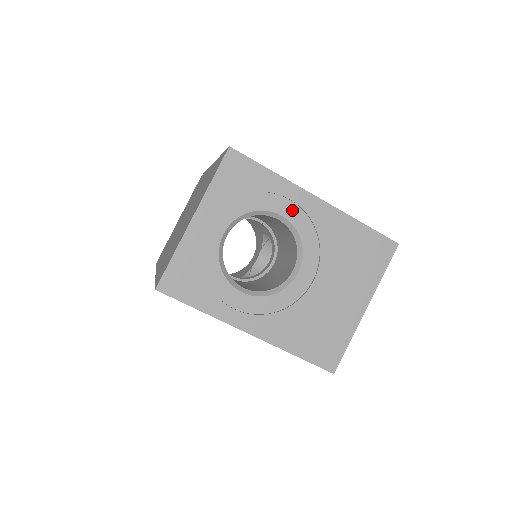
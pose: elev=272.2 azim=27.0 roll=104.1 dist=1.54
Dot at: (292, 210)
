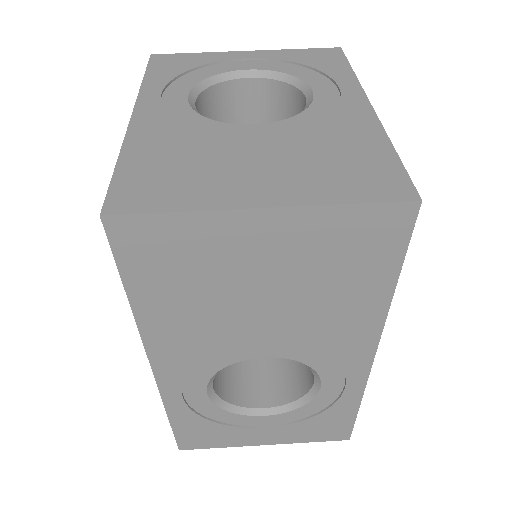
Dot at: (329, 96)
